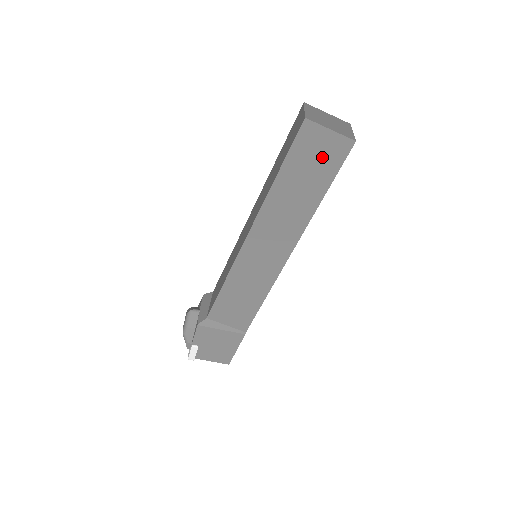
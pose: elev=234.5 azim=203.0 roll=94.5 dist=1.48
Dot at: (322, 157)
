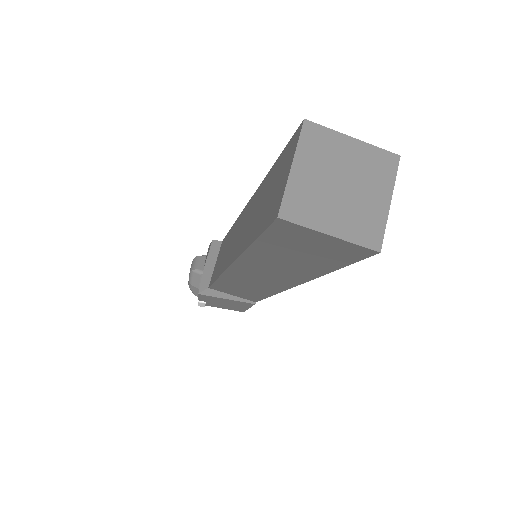
Dot at: (319, 250)
